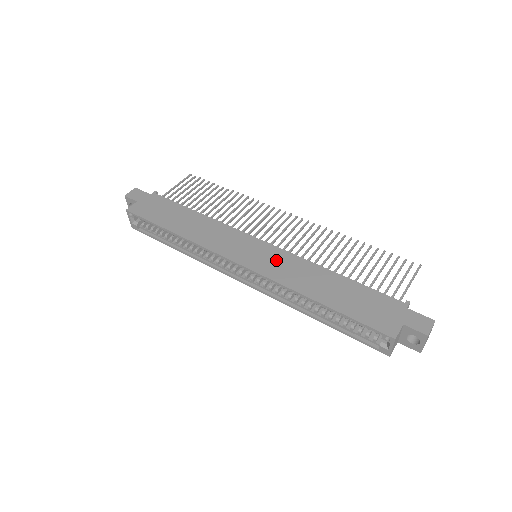
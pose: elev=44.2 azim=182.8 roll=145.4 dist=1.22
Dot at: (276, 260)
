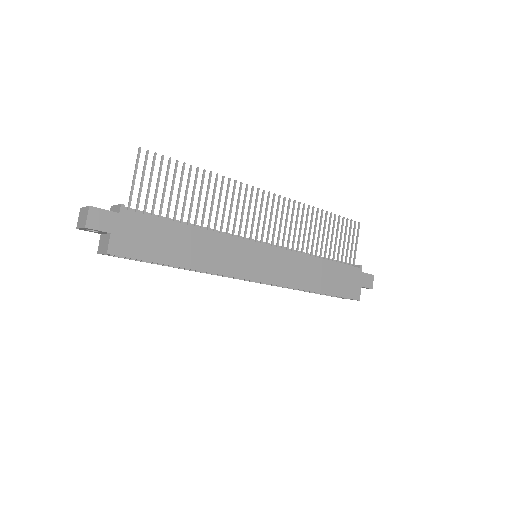
Dot at: (282, 264)
